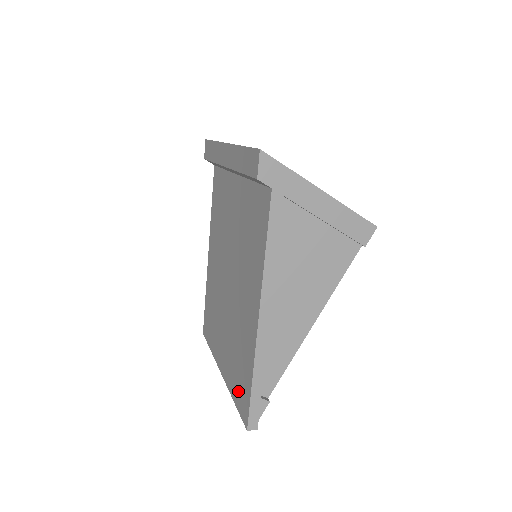
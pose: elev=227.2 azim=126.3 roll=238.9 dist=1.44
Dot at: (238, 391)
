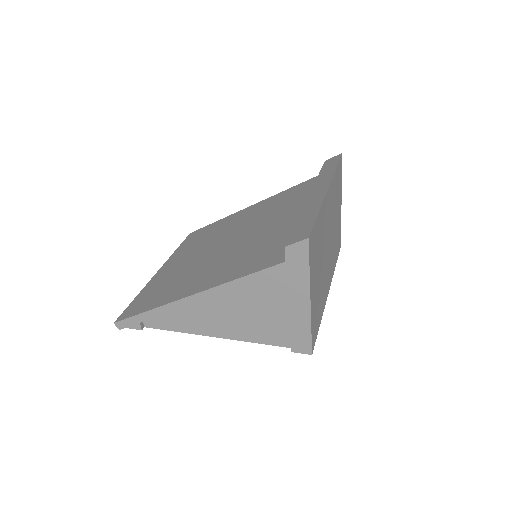
Dot at: (142, 299)
